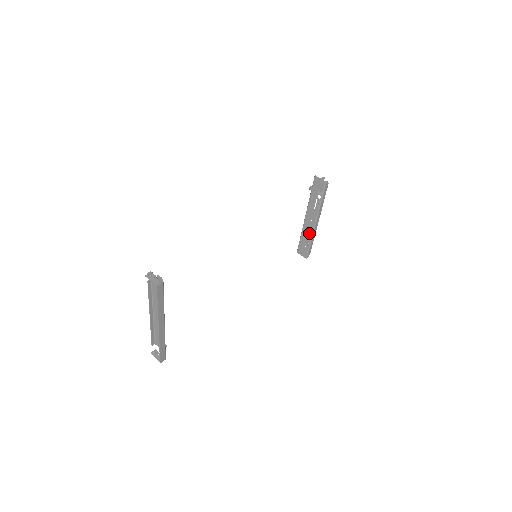
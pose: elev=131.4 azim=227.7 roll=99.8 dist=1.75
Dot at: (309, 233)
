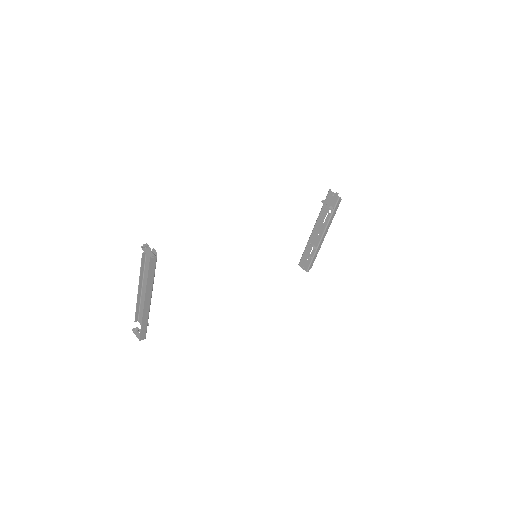
Dot at: (314, 246)
